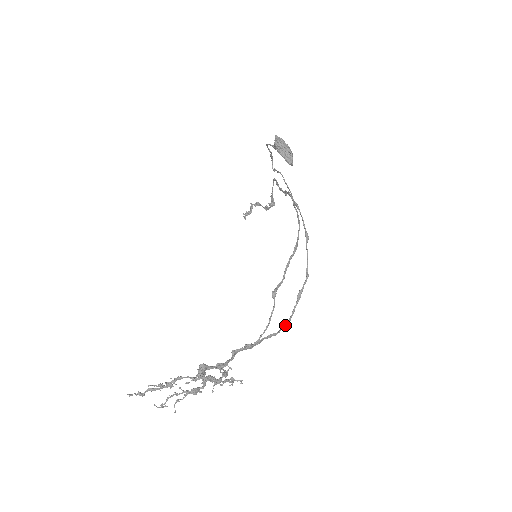
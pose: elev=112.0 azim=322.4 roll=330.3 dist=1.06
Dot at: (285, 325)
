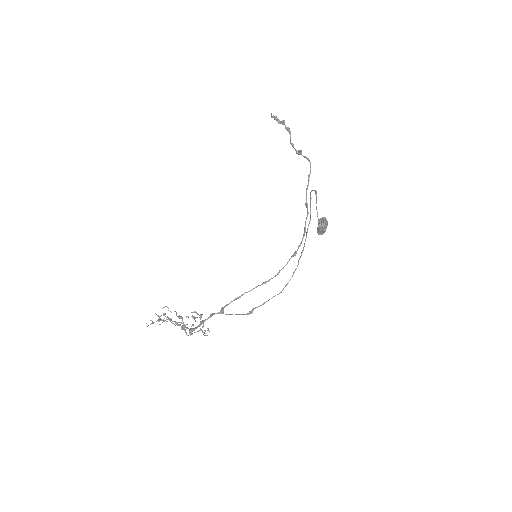
Dot at: occluded
